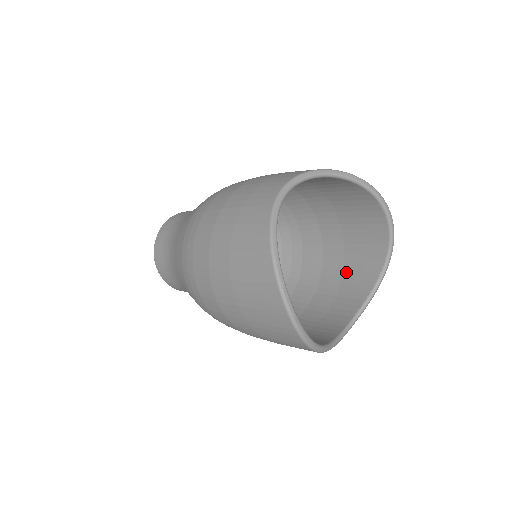
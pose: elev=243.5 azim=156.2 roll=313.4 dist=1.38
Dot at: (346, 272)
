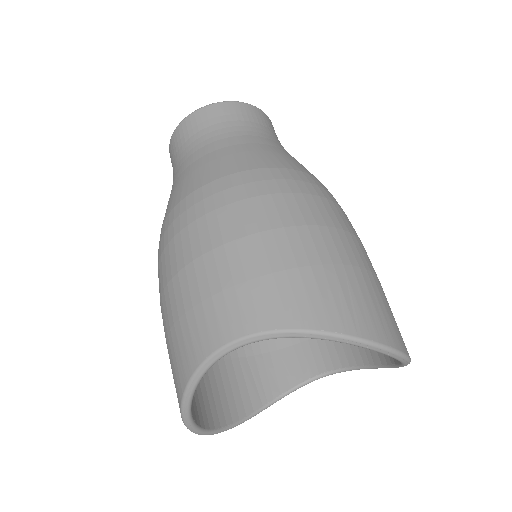
Dot at: occluded
